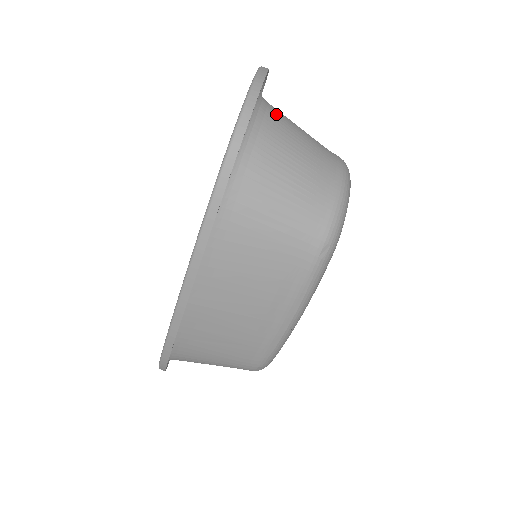
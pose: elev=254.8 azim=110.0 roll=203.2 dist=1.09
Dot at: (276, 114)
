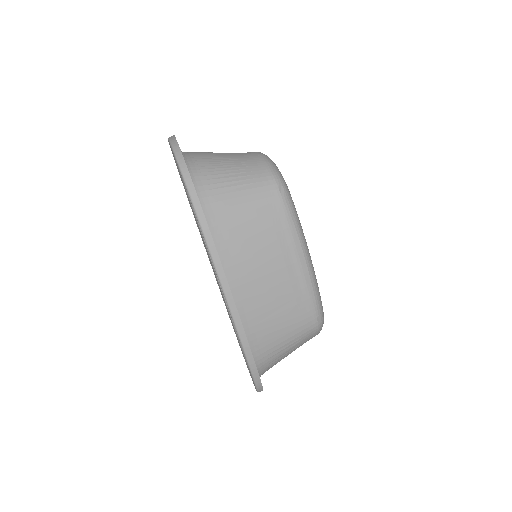
Dot at: (196, 152)
